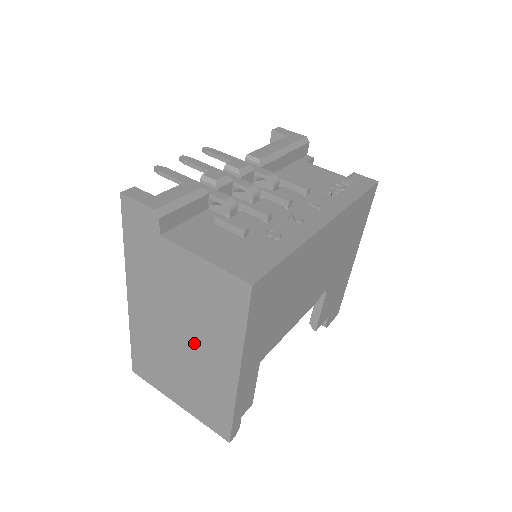
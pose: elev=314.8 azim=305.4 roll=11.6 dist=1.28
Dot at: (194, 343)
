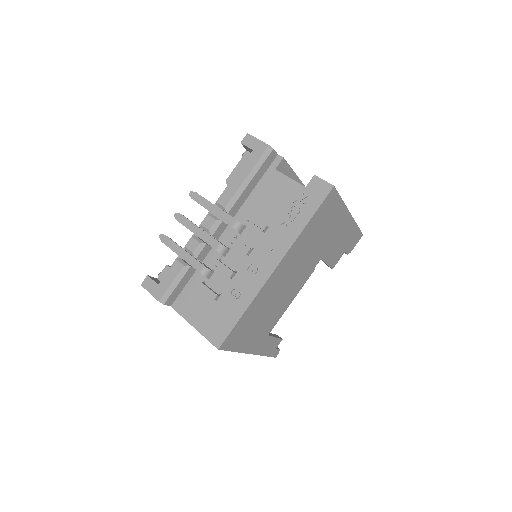
Dot at: occluded
